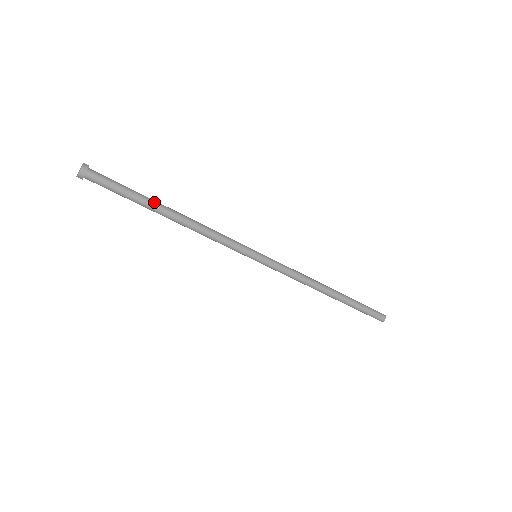
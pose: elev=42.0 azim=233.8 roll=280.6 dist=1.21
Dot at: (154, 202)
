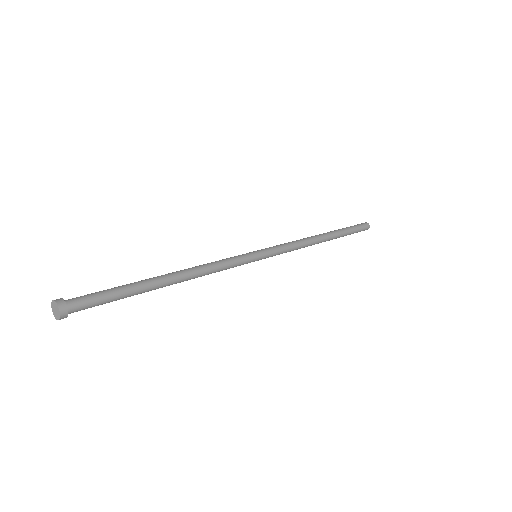
Dot at: (149, 286)
